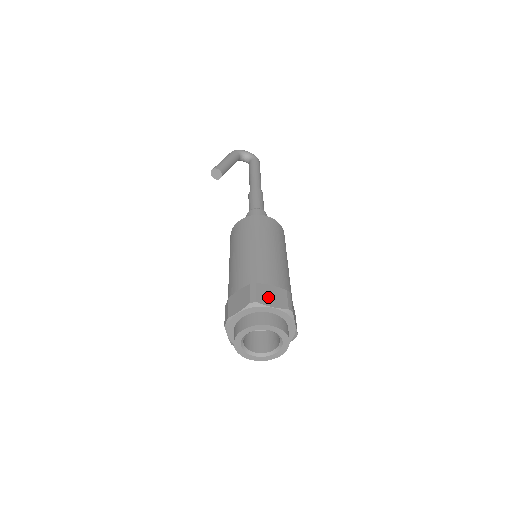
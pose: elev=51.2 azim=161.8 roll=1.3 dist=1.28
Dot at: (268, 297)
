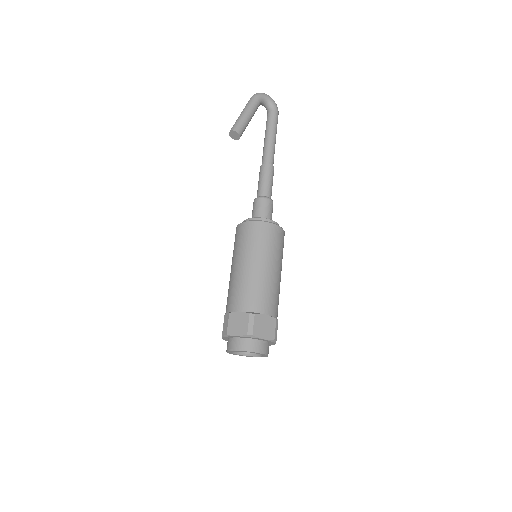
Dot at: (262, 329)
